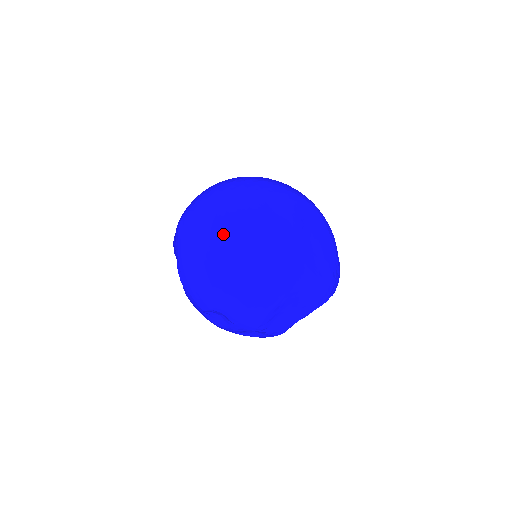
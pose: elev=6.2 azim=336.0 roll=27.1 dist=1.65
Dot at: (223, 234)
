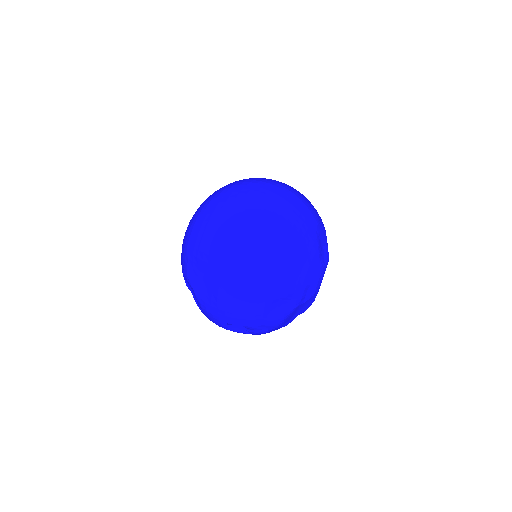
Dot at: (292, 273)
